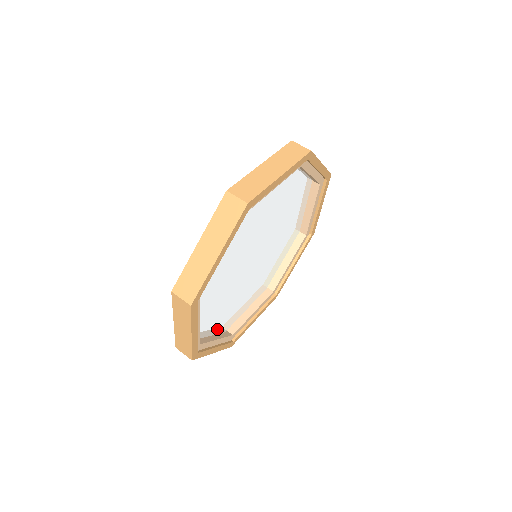
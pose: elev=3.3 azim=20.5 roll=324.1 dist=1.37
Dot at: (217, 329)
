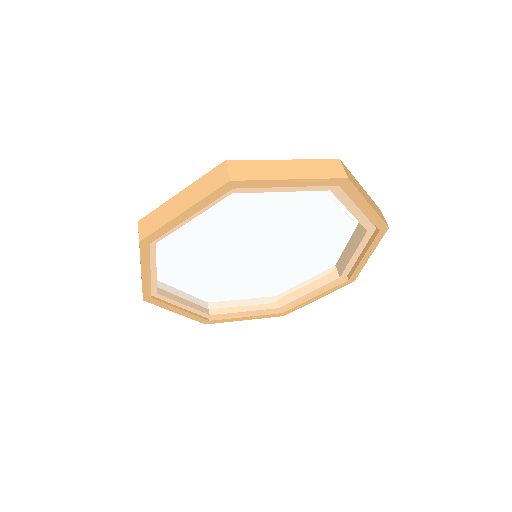
Dot at: (249, 302)
